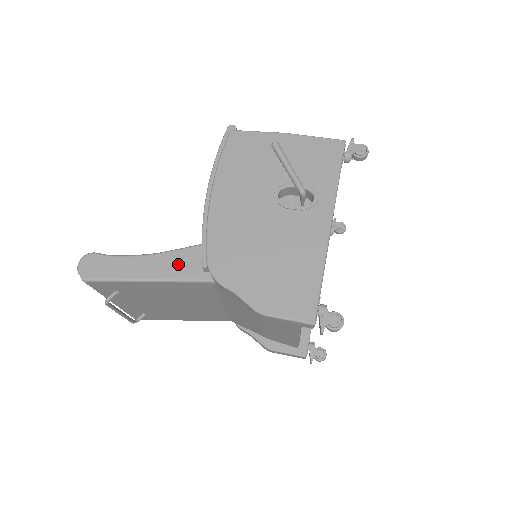
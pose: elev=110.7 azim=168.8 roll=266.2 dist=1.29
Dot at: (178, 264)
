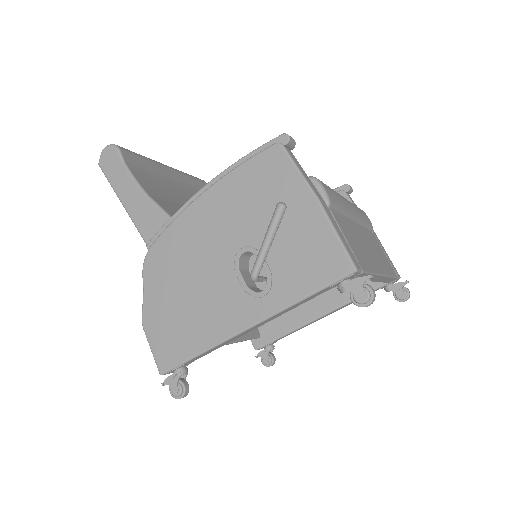
Dot at: (149, 220)
